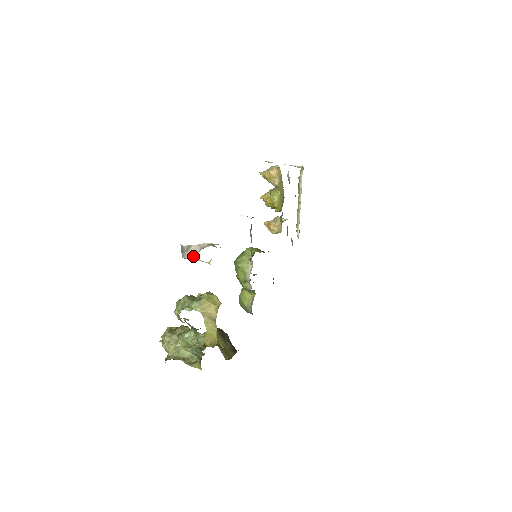
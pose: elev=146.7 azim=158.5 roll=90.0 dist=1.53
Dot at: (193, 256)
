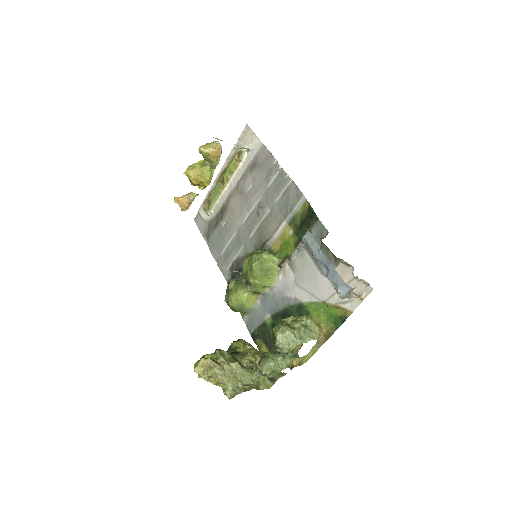
Dot at: (350, 295)
